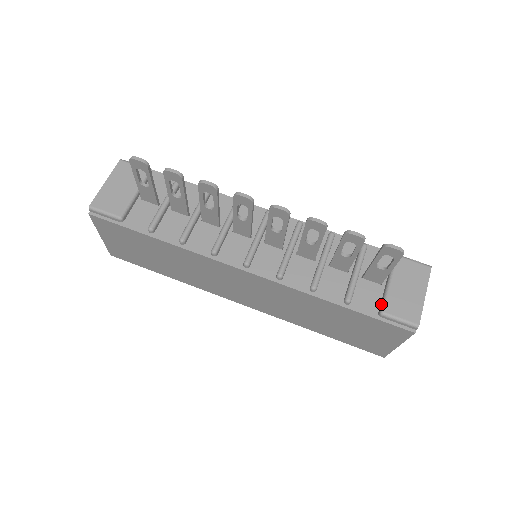
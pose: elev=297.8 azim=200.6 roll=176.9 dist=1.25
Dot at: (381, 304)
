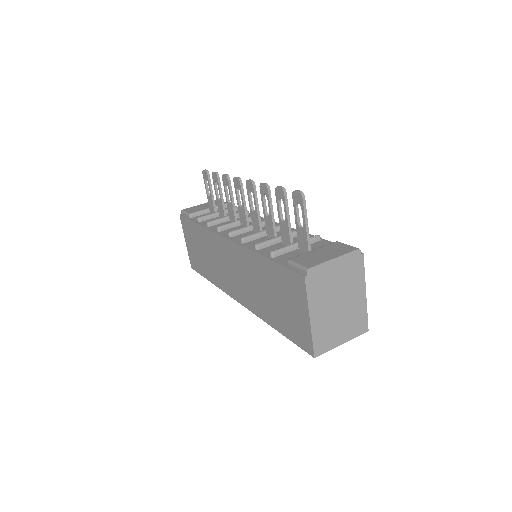
Dot at: (294, 258)
